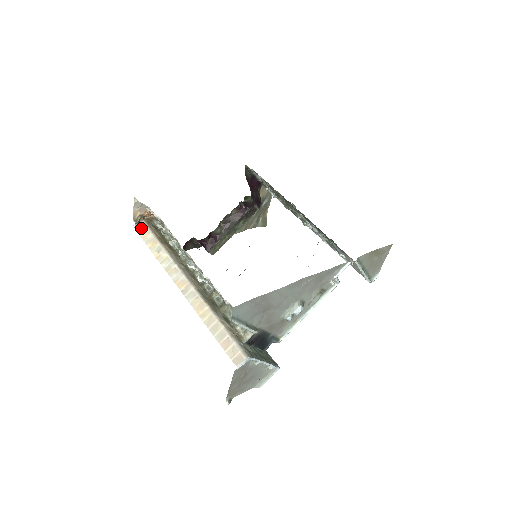
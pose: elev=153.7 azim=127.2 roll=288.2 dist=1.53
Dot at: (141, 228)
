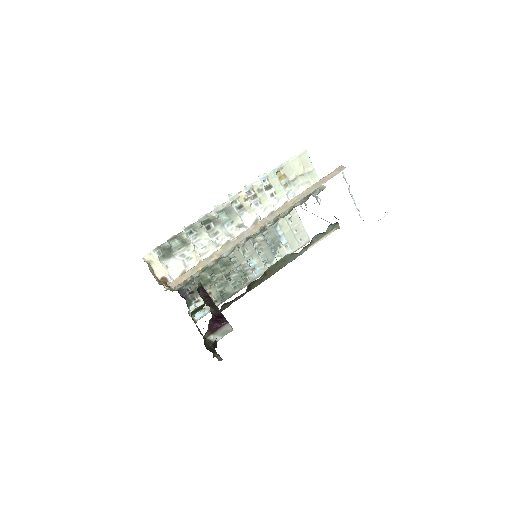
Dot at: (173, 284)
